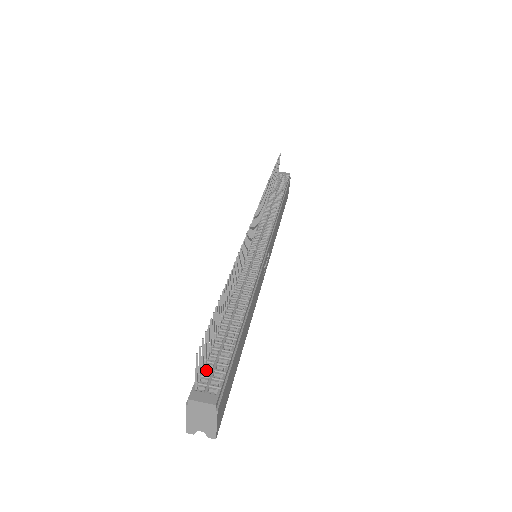
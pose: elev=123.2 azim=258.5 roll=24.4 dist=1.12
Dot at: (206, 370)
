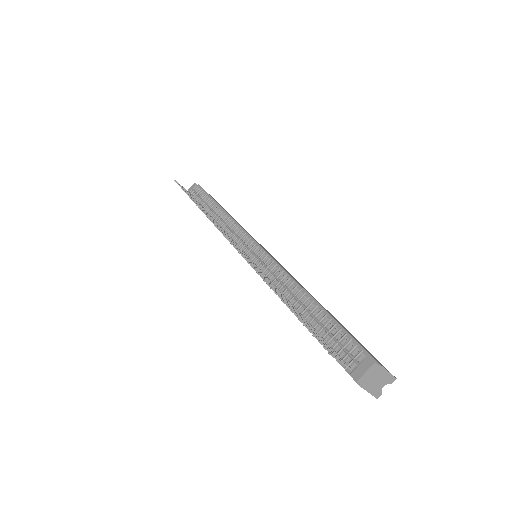
Dot at: (339, 354)
